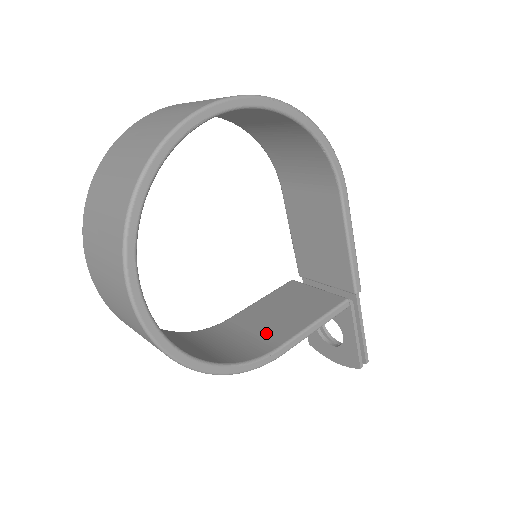
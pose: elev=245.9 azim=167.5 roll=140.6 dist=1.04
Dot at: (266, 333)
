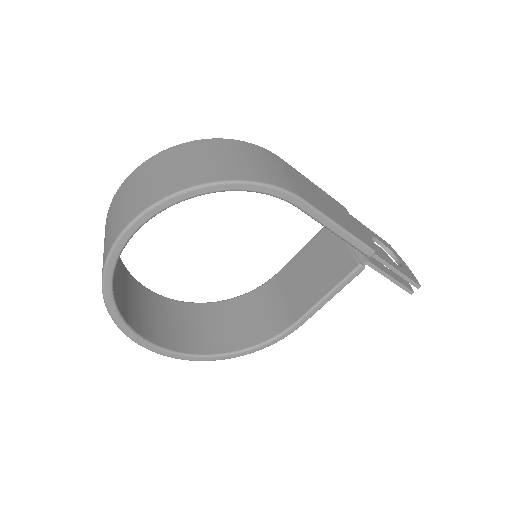
Dot at: (293, 301)
